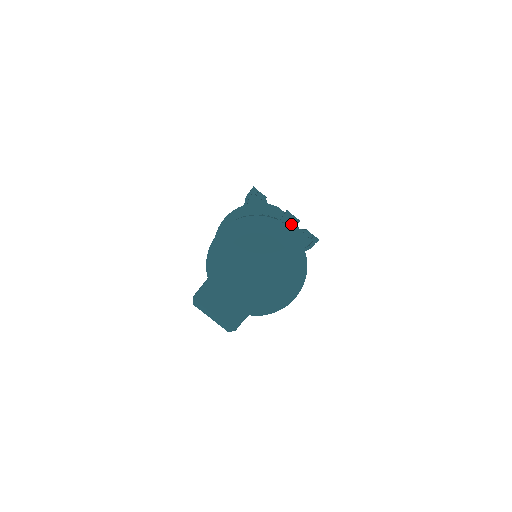
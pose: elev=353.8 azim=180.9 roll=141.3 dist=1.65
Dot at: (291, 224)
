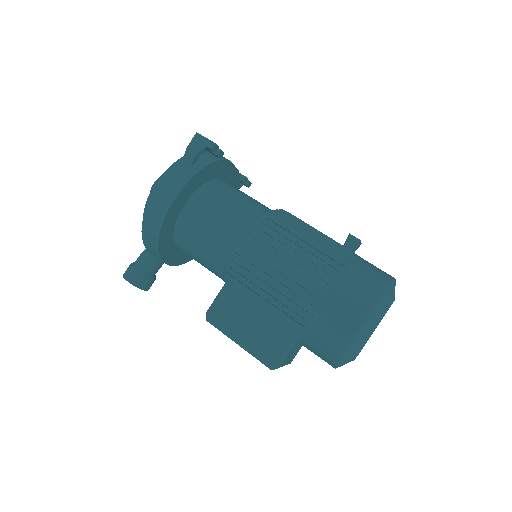
Dot at: occluded
